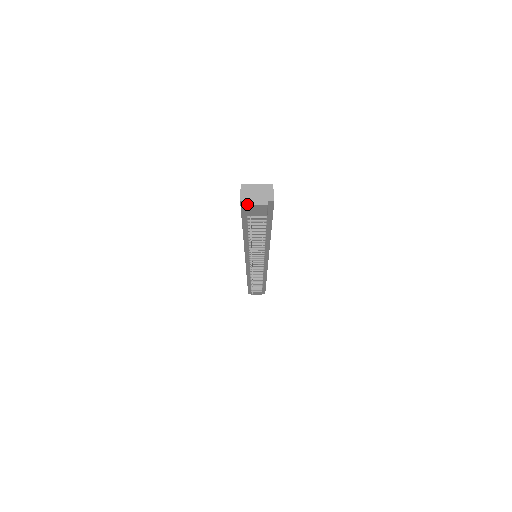
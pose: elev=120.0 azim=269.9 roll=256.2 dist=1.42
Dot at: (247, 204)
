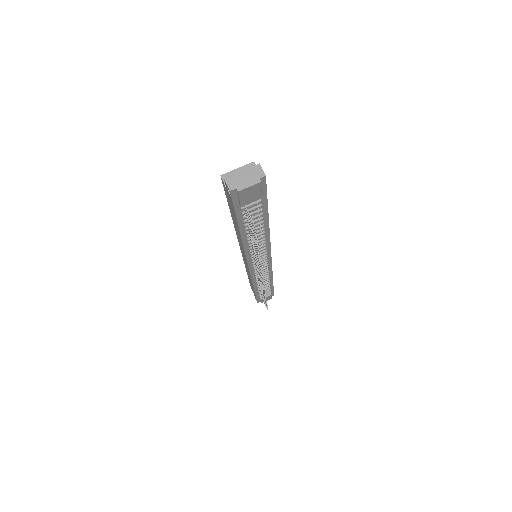
Dot at: (238, 191)
